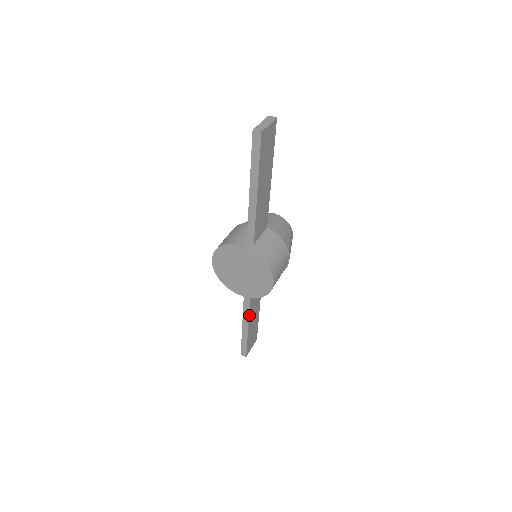
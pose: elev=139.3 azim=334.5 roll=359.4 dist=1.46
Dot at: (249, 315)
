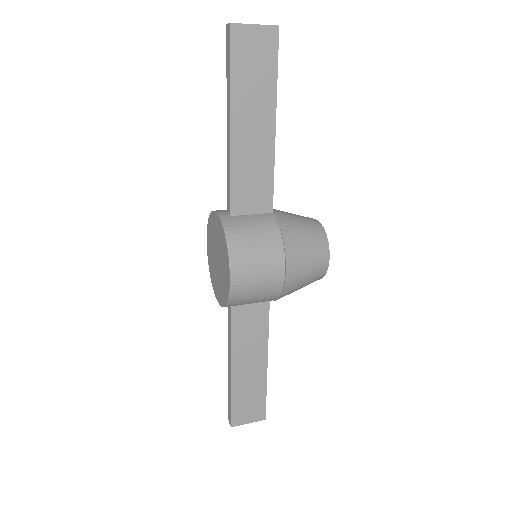
Dot at: (232, 347)
